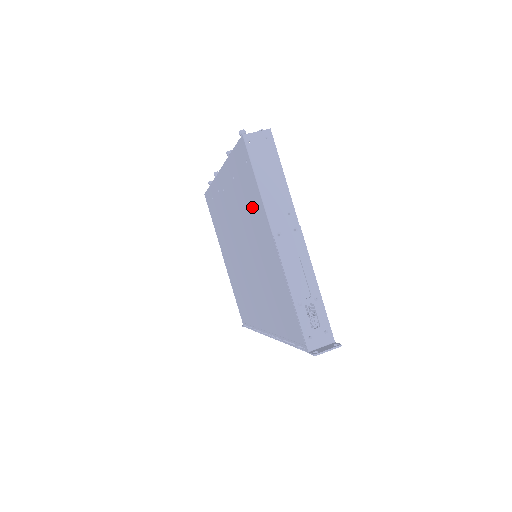
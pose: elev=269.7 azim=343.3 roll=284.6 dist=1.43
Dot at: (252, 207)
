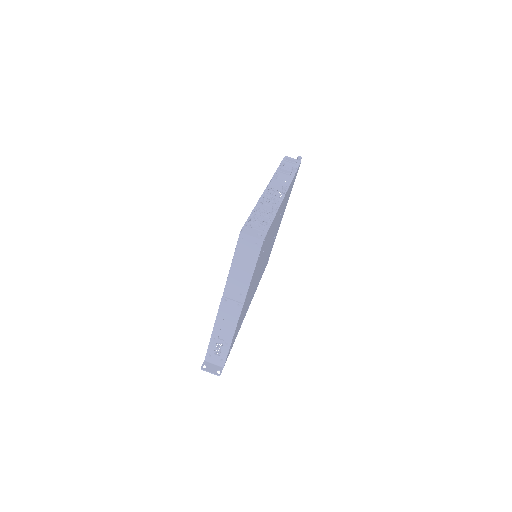
Dot at: occluded
